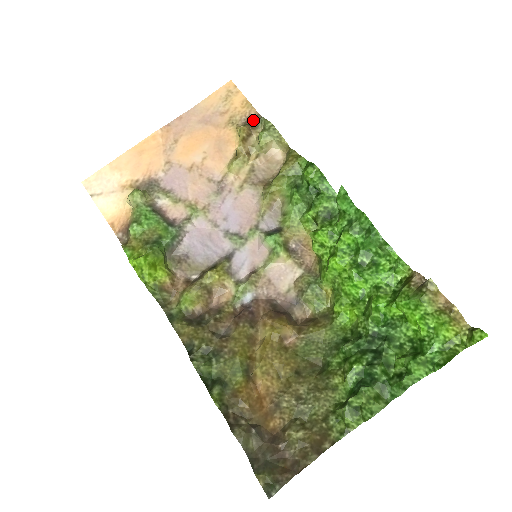
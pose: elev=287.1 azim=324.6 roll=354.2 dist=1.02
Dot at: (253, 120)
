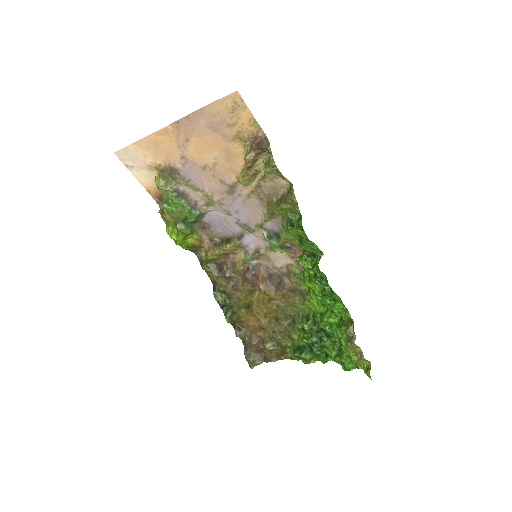
Dot at: (261, 142)
